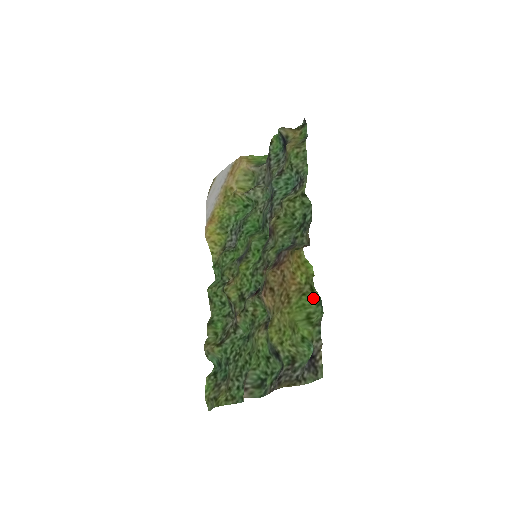
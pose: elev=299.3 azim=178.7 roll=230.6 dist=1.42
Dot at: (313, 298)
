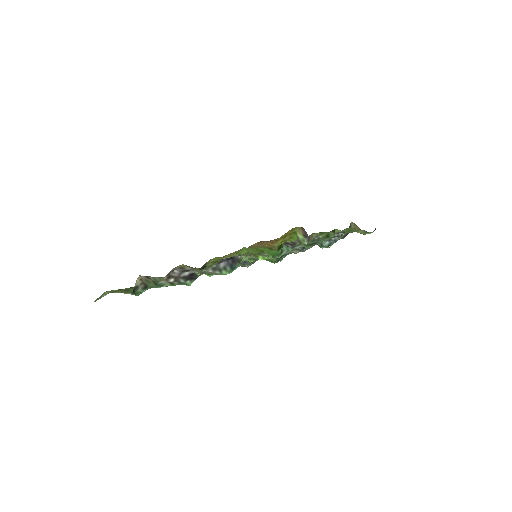
Dot at: (274, 253)
